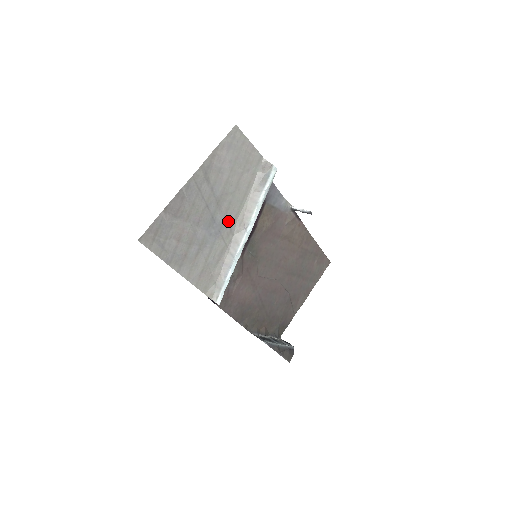
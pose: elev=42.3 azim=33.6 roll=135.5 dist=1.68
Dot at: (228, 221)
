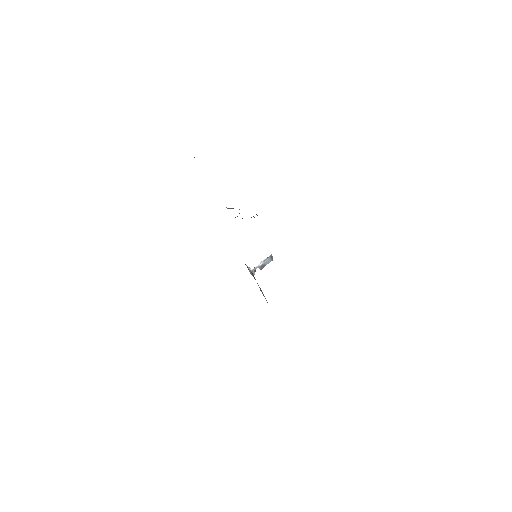
Dot at: occluded
